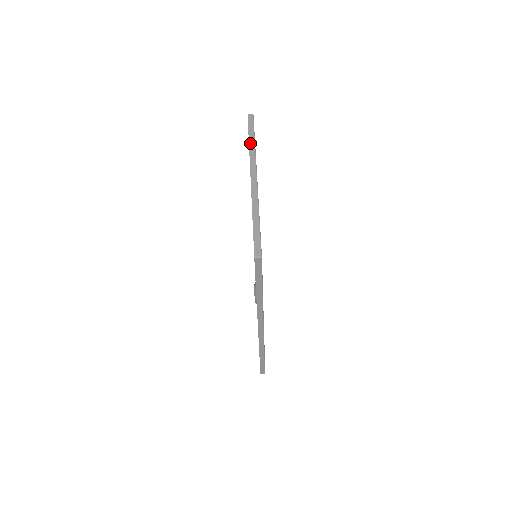
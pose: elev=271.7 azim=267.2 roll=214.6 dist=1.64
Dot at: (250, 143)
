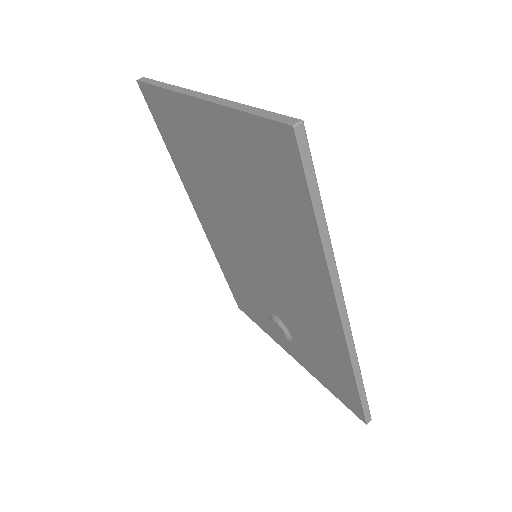
Dot at: (163, 86)
